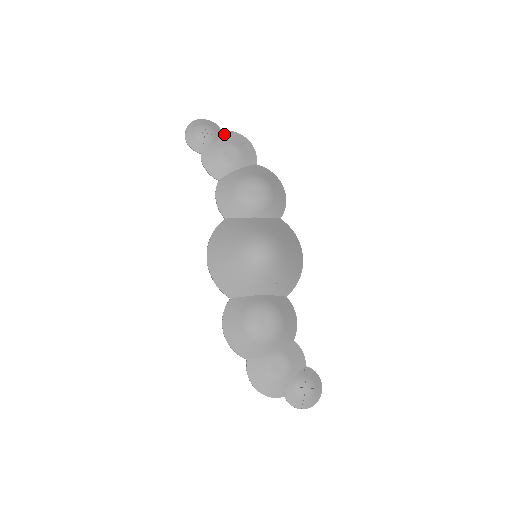
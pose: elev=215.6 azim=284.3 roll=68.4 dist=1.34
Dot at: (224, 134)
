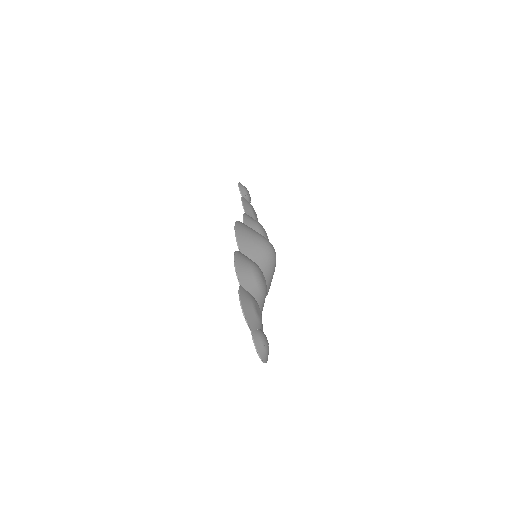
Dot at: occluded
